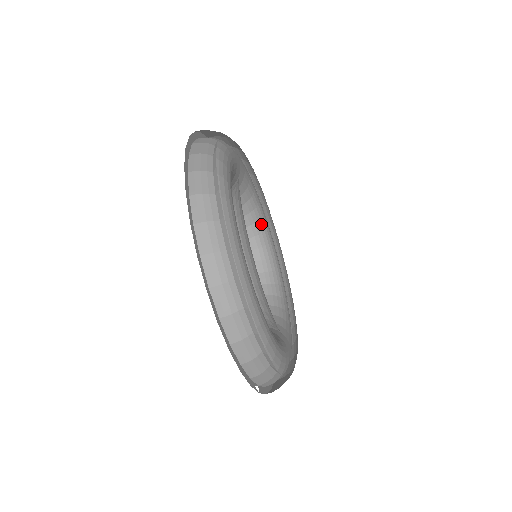
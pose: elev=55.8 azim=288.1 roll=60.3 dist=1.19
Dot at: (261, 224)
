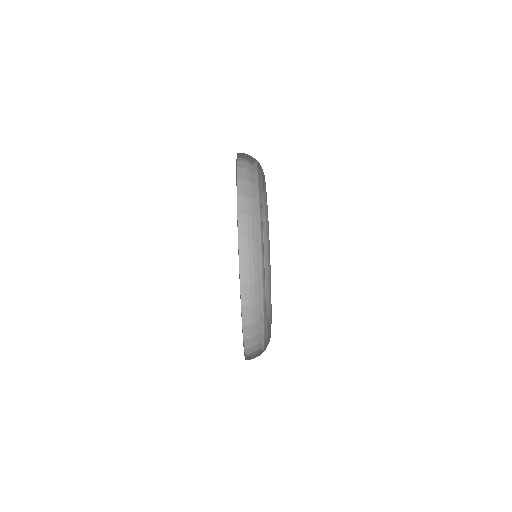
Dot at: occluded
